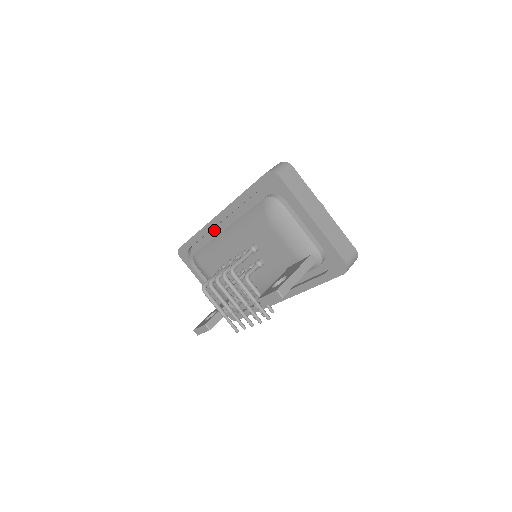
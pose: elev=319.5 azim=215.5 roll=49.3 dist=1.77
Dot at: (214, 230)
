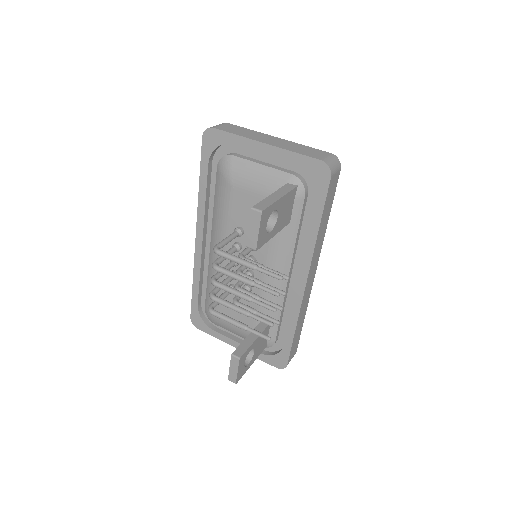
Dot at: (206, 261)
